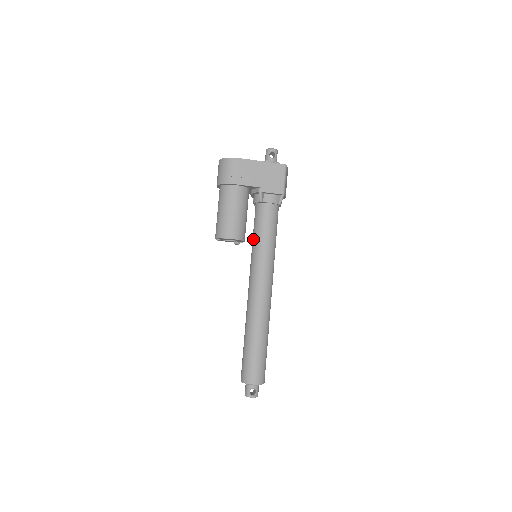
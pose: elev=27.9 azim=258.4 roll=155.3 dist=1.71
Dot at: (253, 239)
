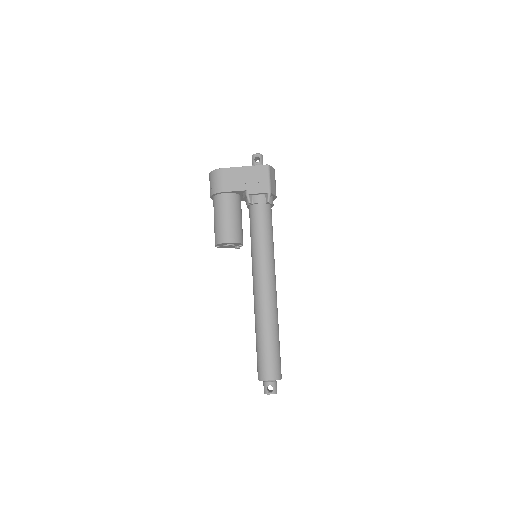
Dot at: occluded
